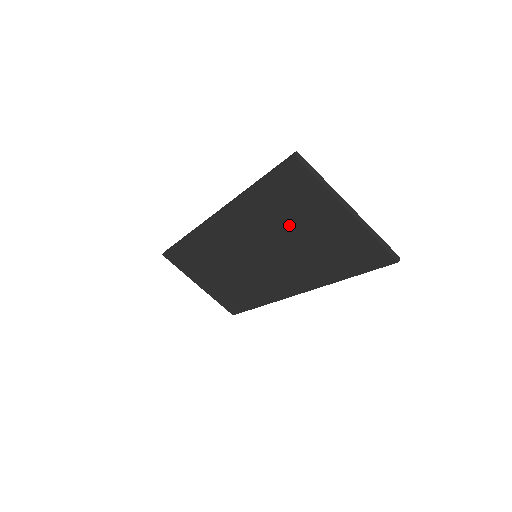
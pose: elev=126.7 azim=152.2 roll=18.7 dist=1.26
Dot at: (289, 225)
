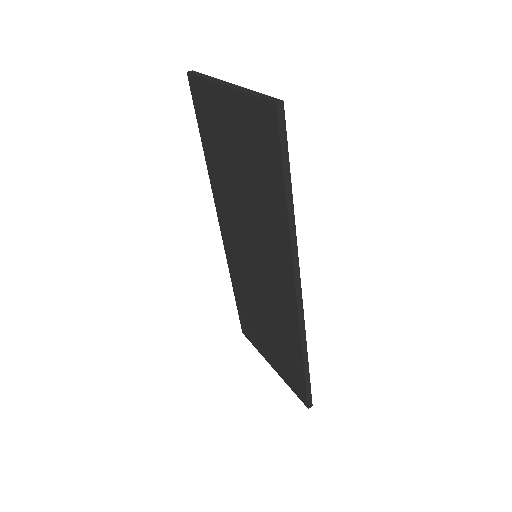
Dot at: (231, 168)
